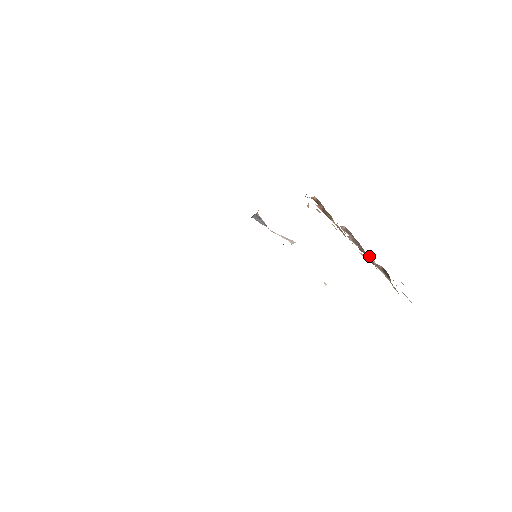
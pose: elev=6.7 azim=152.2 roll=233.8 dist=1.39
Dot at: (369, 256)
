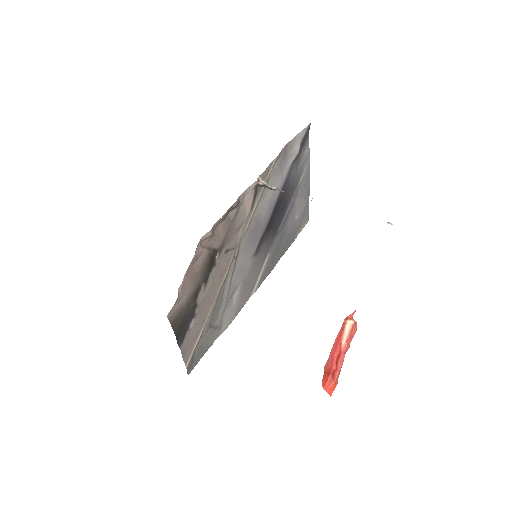
Dot at: occluded
